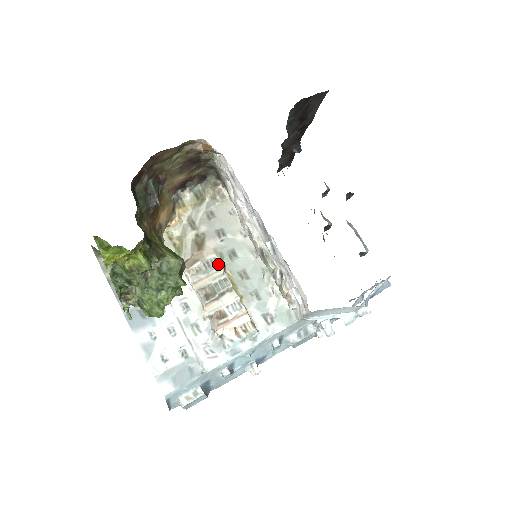
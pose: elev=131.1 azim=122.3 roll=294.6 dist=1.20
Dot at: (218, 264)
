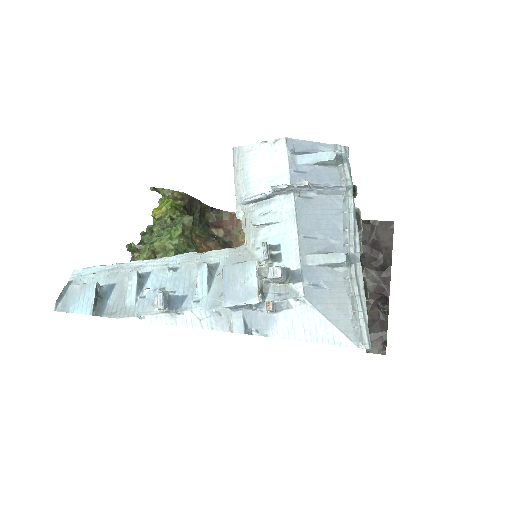
Dot at: occluded
